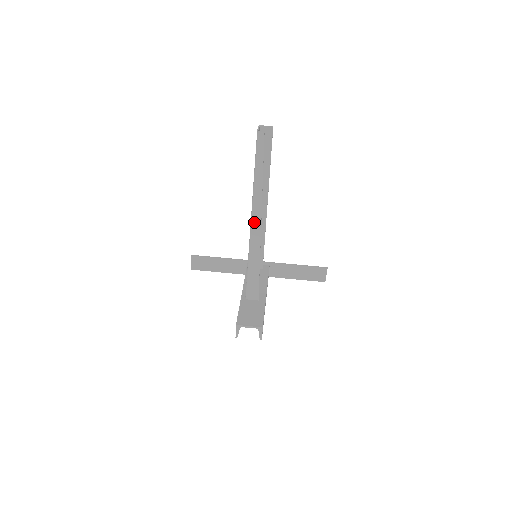
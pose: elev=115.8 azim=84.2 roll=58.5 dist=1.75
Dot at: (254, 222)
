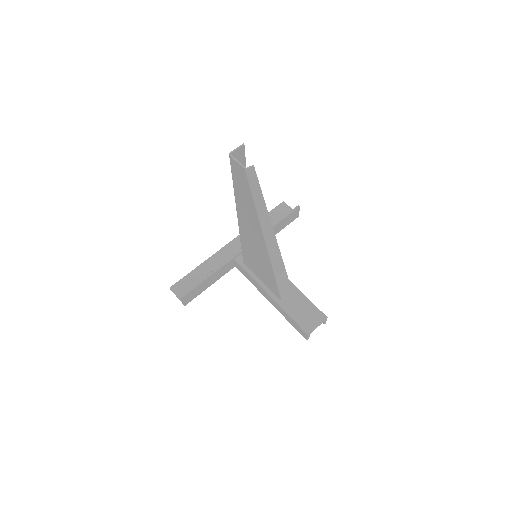
Dot at: (271, 246)
